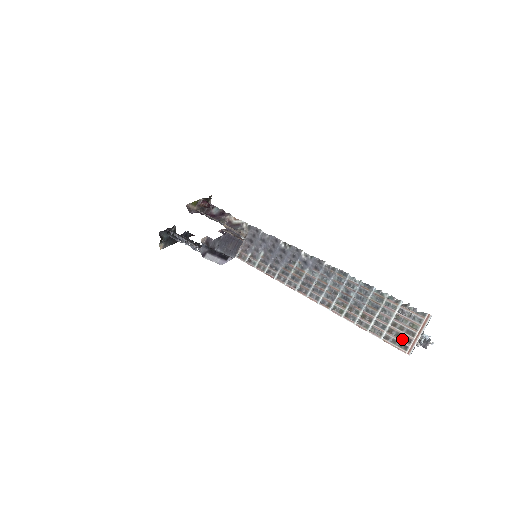
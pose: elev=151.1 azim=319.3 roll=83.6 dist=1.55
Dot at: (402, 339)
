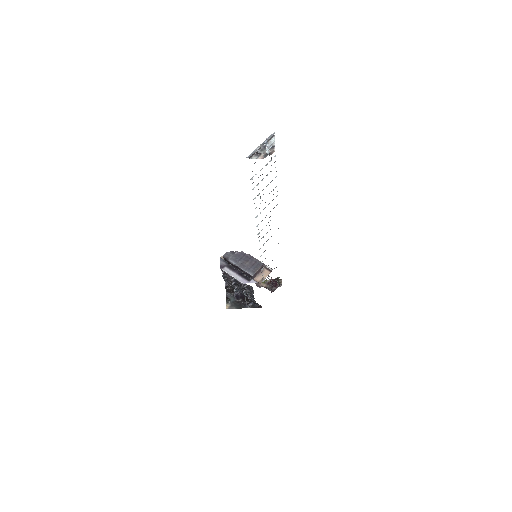
Dot at: (254, 163)
